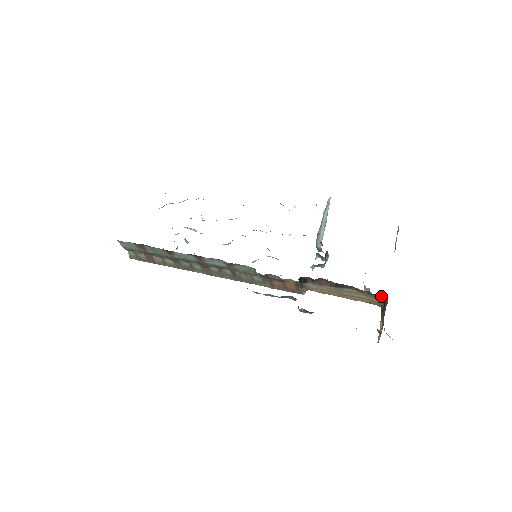
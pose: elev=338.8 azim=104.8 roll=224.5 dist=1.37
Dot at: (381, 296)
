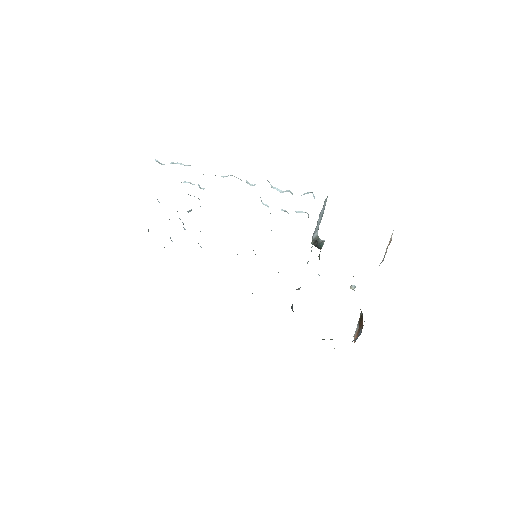
Dot at: occluded
